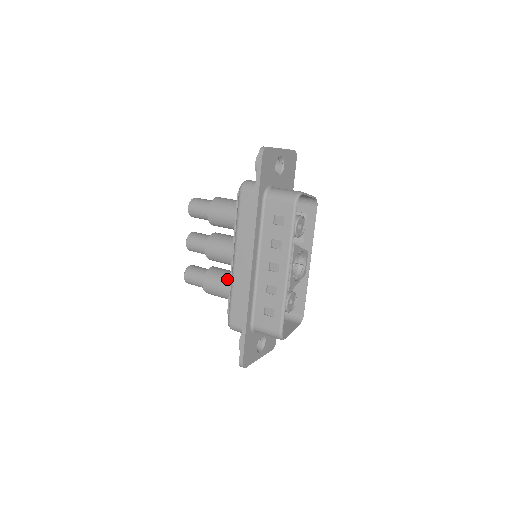
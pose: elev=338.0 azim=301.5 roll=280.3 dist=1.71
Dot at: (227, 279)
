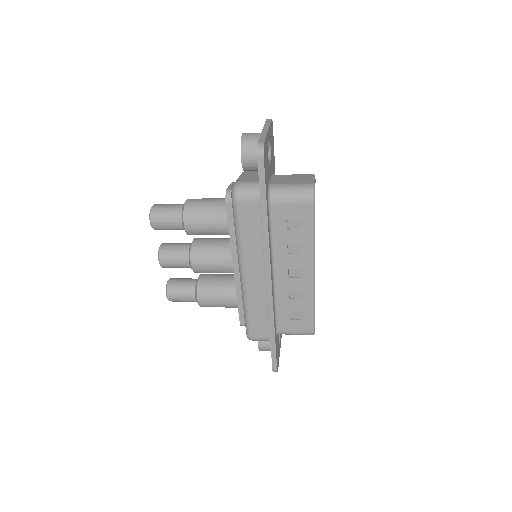
Dot at: (228, 290)
